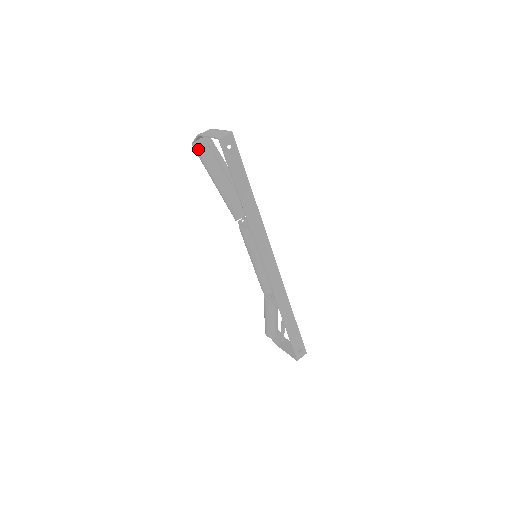
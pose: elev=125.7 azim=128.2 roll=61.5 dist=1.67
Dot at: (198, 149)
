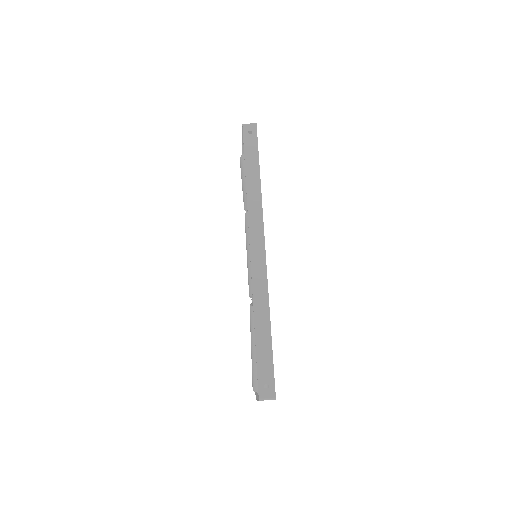
Dot at: (241, 160)
